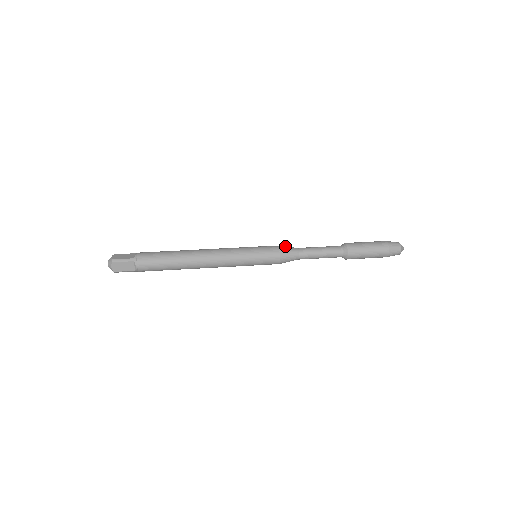
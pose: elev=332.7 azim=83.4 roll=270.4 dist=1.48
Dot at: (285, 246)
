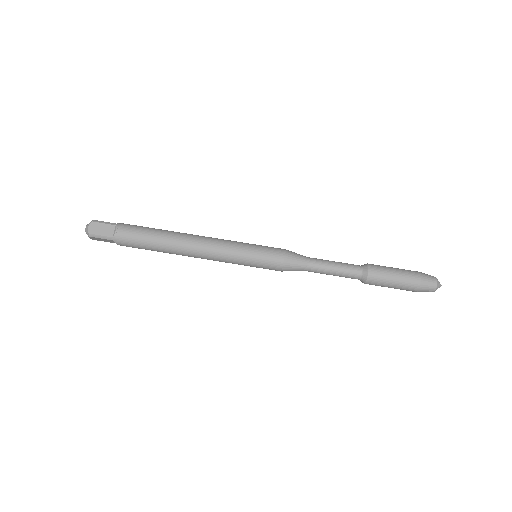
Dot at: (293, 256)
